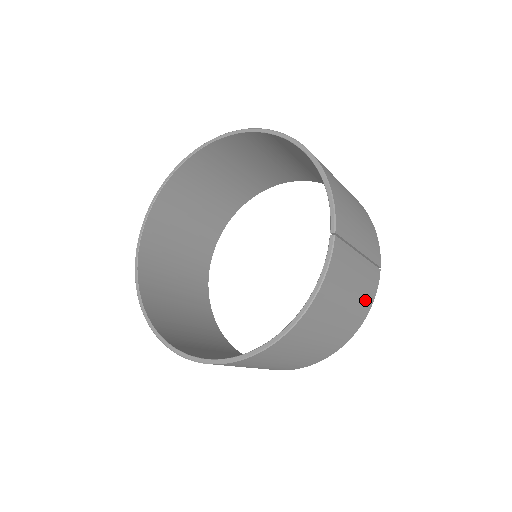
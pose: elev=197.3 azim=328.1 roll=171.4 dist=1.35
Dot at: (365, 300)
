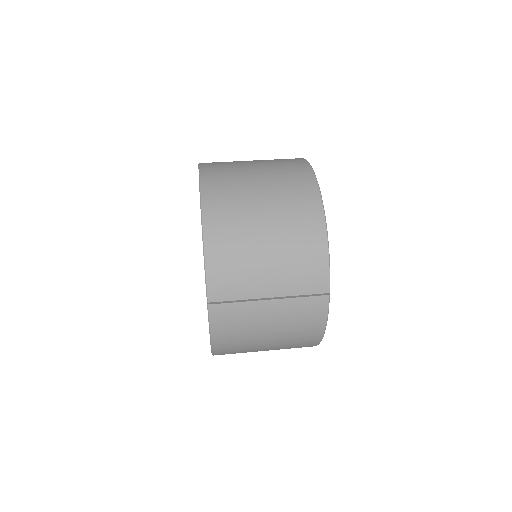
Dot at: (306, 324)
